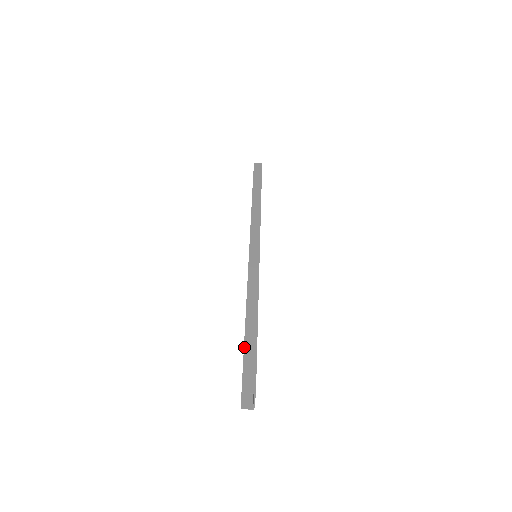
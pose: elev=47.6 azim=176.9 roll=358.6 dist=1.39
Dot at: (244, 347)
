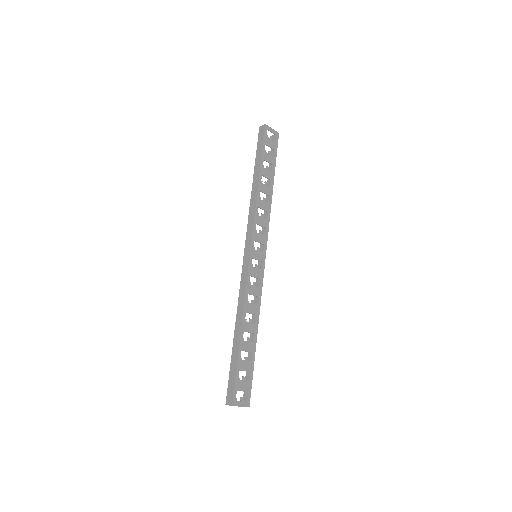
Dot at: (230, 365)
